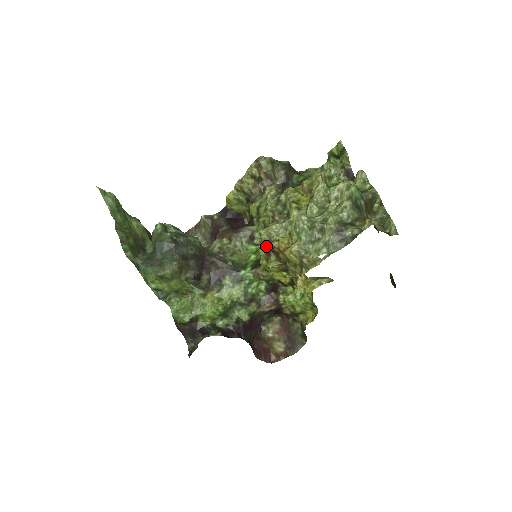
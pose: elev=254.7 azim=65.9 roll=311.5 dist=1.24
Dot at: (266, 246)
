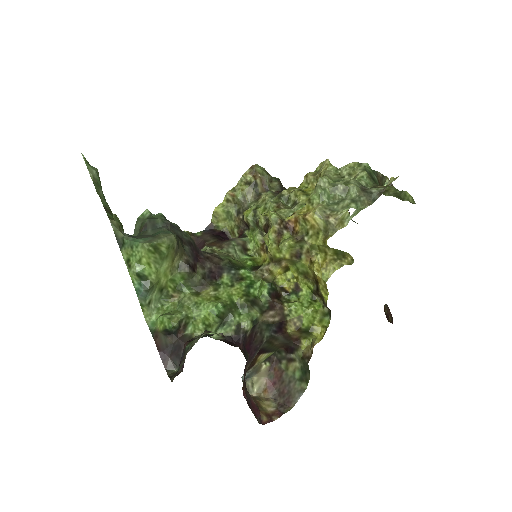
Dot at: (277, 226)
